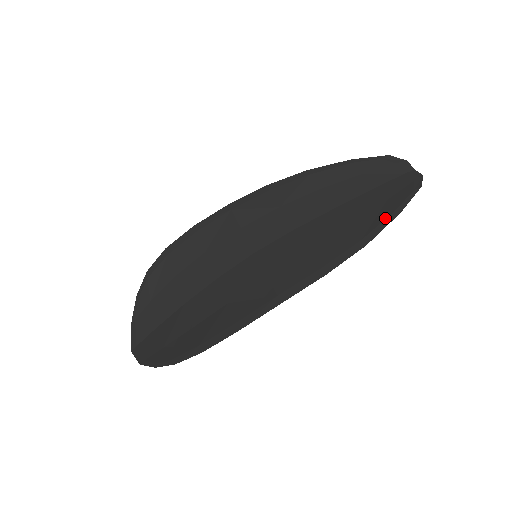
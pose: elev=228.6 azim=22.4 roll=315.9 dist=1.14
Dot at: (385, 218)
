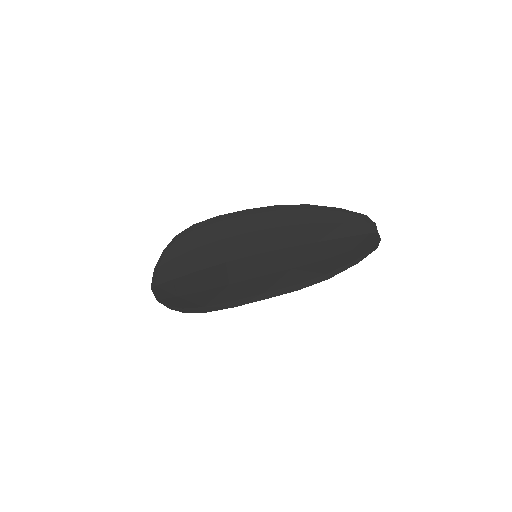
Dot at: (346, 264)
